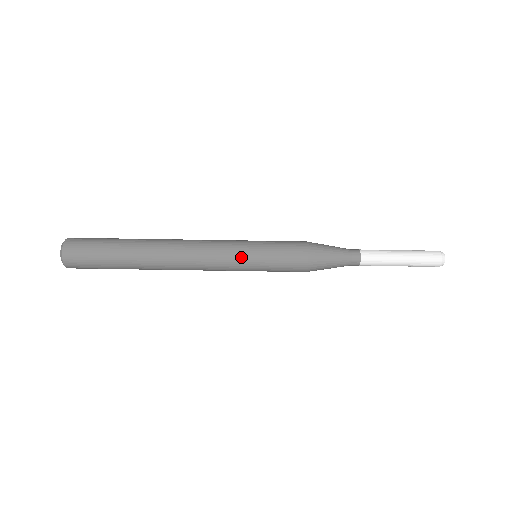
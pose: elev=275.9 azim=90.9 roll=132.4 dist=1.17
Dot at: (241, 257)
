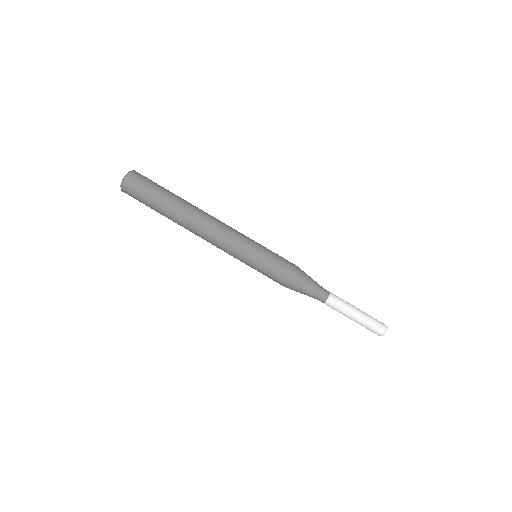
Dot at: (241, 258)
